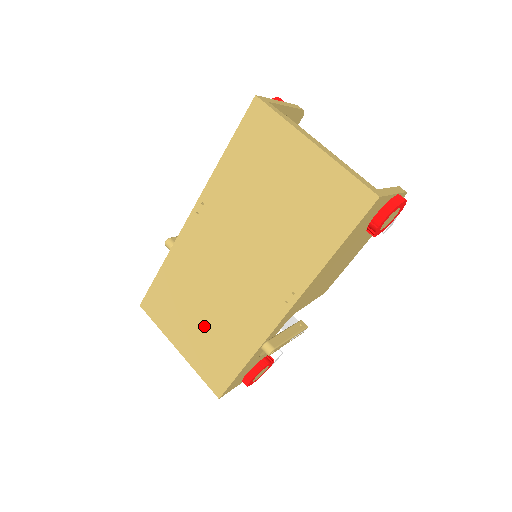
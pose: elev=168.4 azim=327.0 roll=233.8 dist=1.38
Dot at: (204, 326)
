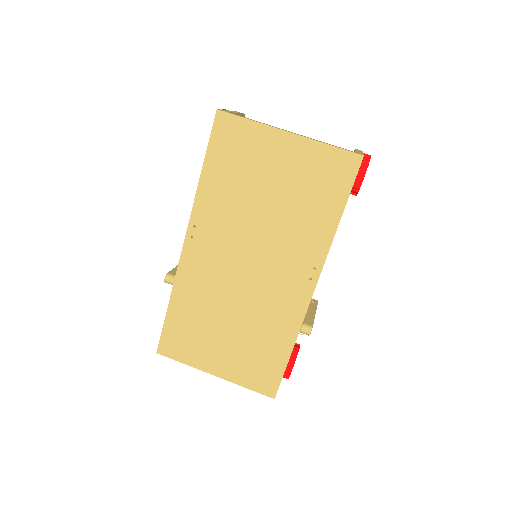
Dot at: (235, 339)
